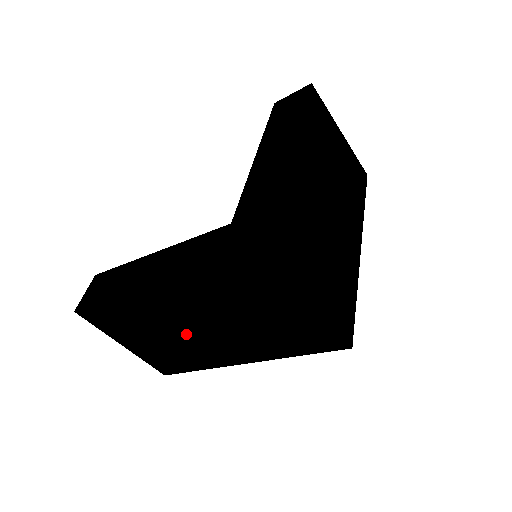
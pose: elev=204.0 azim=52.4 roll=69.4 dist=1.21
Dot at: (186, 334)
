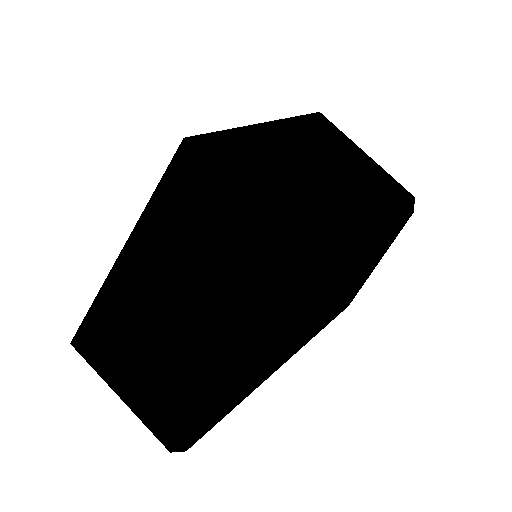
Dot at: (165, 343)
